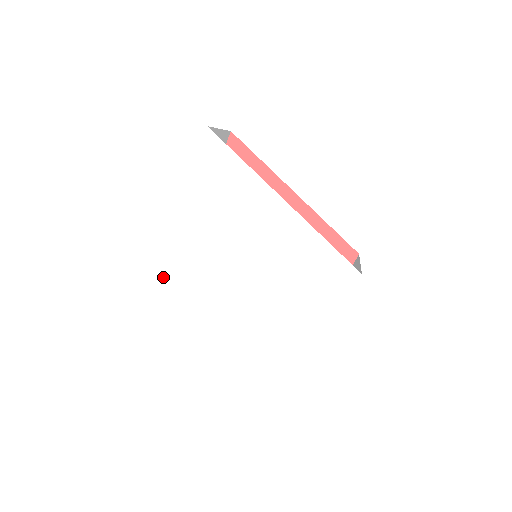
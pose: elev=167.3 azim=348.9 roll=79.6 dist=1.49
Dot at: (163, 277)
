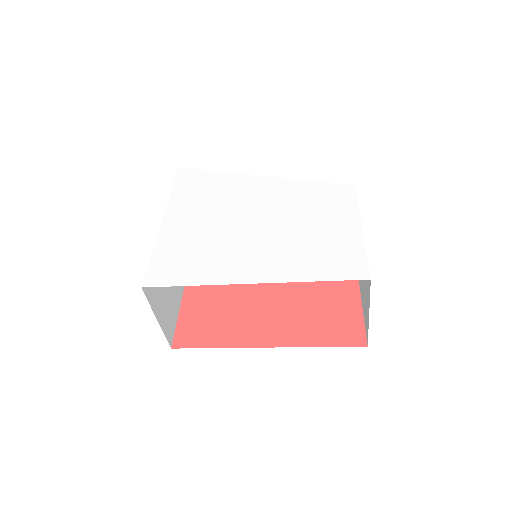
Dot at: (161, 265)
